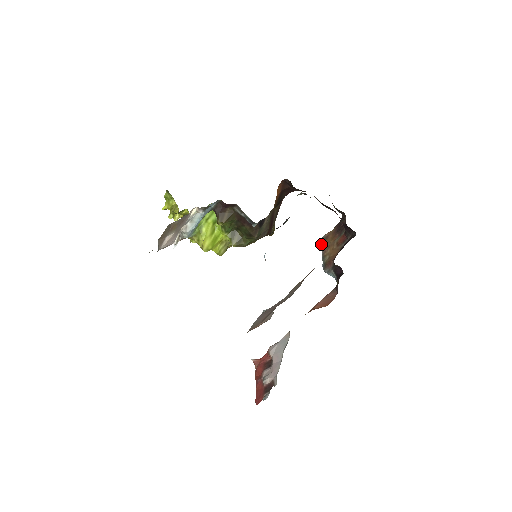
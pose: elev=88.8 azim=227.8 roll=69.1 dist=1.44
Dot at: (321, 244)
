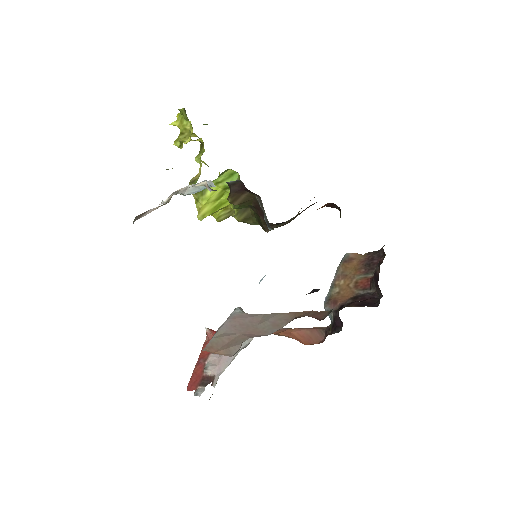
Dot at: (340, 264)
